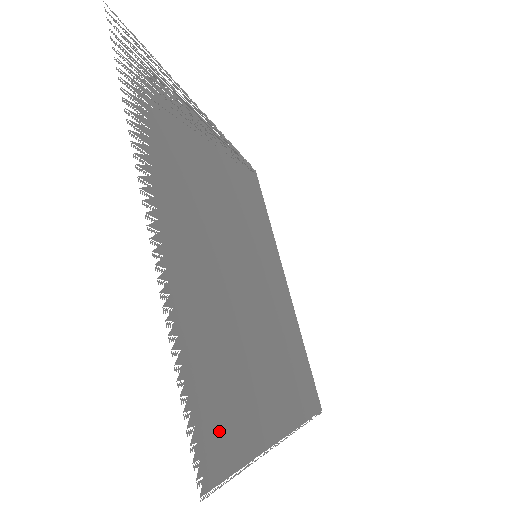
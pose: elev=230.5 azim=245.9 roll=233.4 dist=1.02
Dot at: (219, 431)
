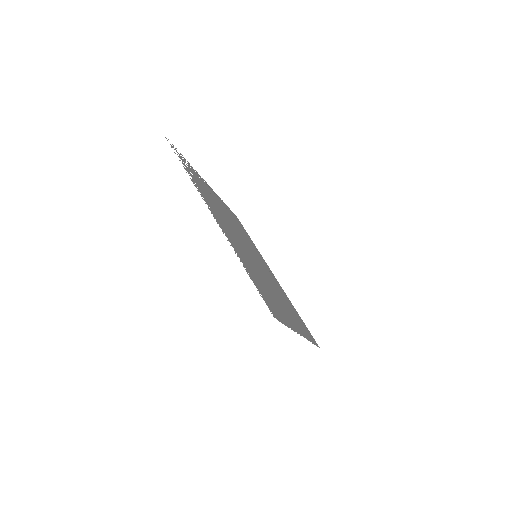
Dot at: occluded
